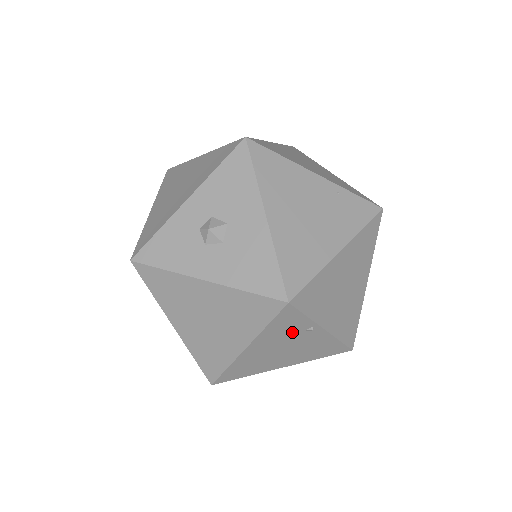
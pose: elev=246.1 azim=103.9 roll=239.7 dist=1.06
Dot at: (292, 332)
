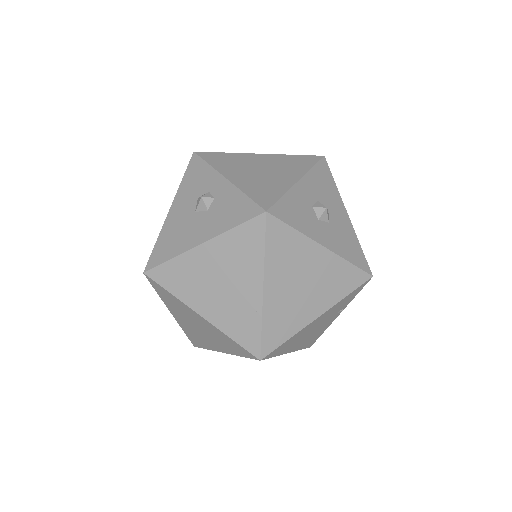
Dot at: (338, 309)
